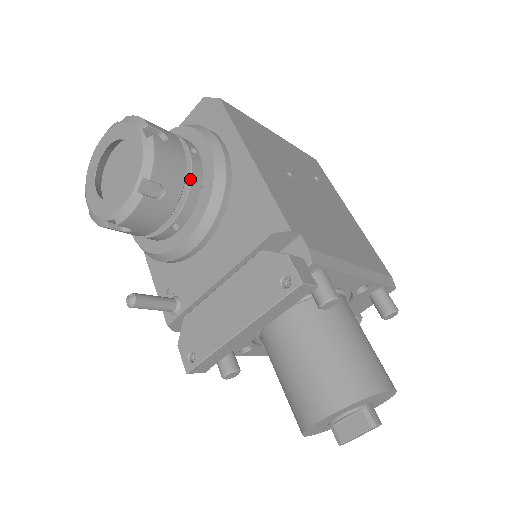
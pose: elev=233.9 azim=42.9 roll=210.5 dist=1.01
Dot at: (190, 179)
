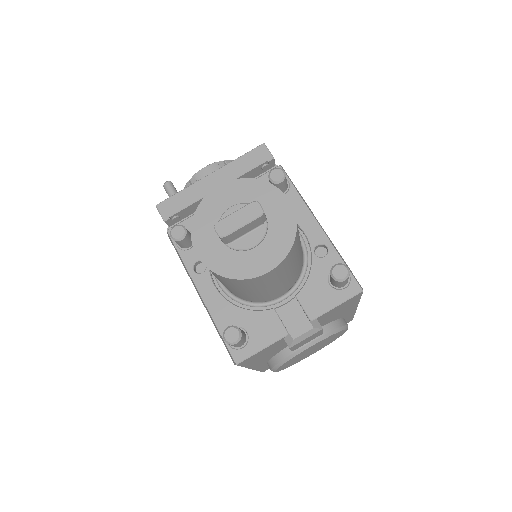
Dot at: occluded
